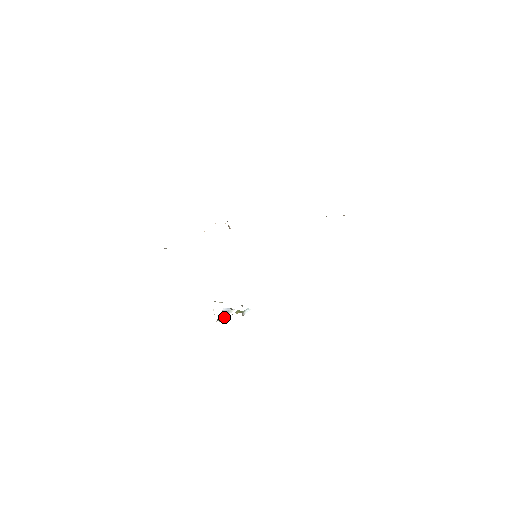
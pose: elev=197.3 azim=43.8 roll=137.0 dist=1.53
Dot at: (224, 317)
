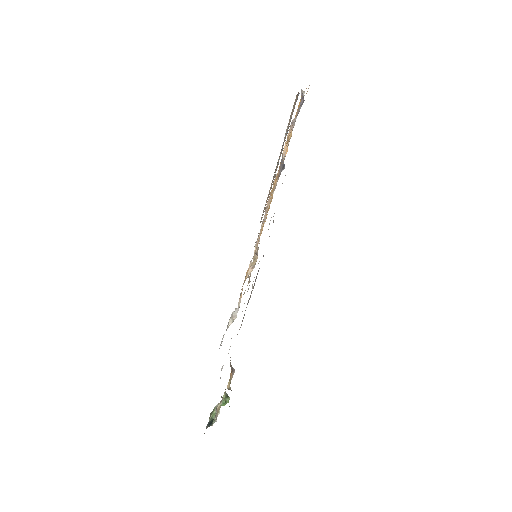
Dot at: occluded
